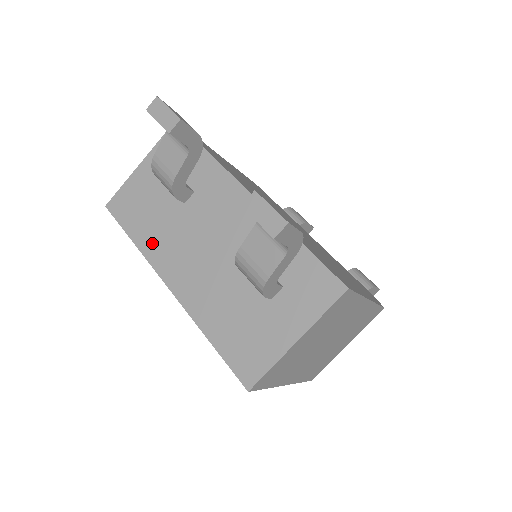
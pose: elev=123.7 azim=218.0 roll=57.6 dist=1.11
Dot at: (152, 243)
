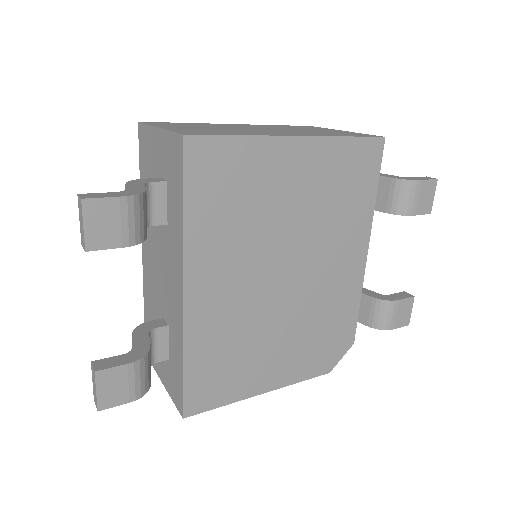
Dot at: occluded
